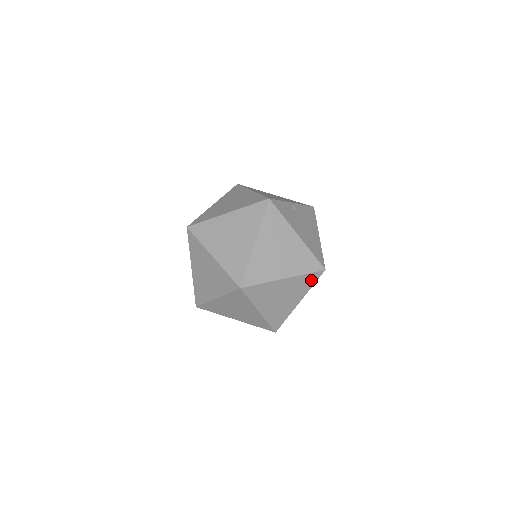
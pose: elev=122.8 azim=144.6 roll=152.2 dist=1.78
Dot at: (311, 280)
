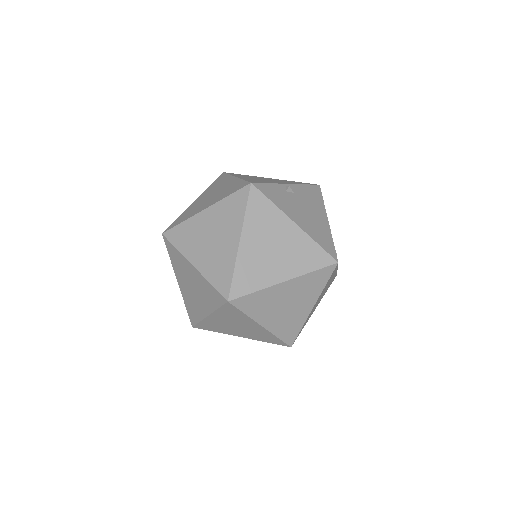
Dot at: (322, 278)
